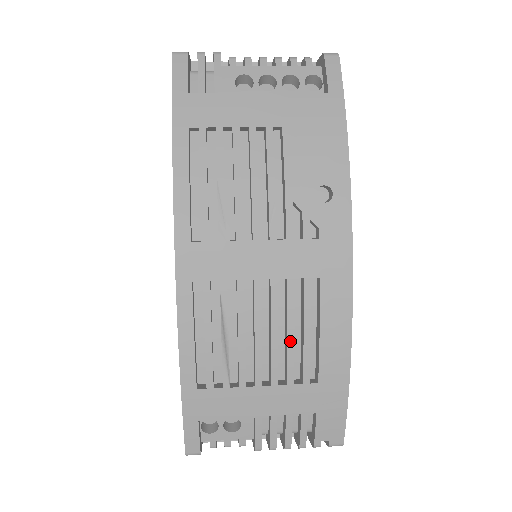
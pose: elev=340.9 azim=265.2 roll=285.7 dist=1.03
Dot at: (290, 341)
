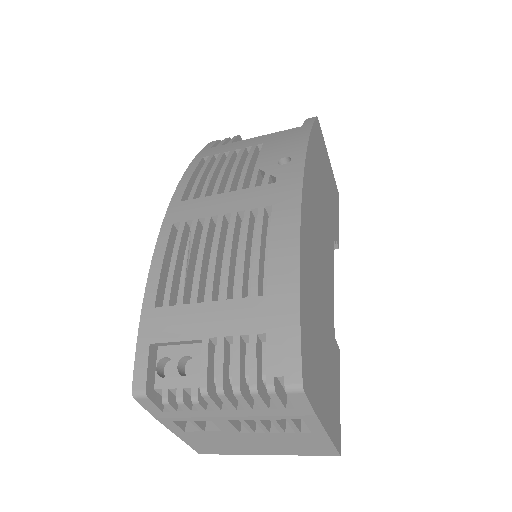
Dot at: (241, 256)
